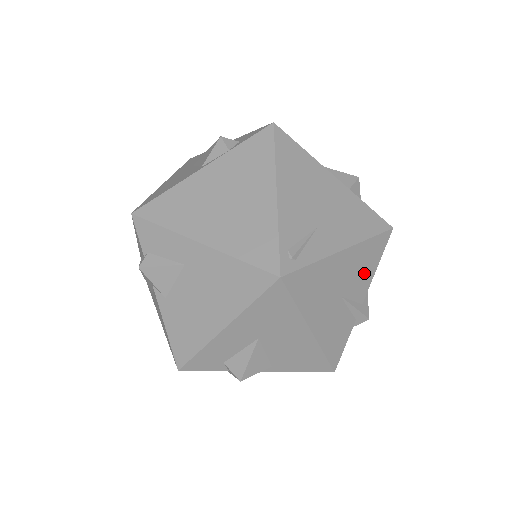
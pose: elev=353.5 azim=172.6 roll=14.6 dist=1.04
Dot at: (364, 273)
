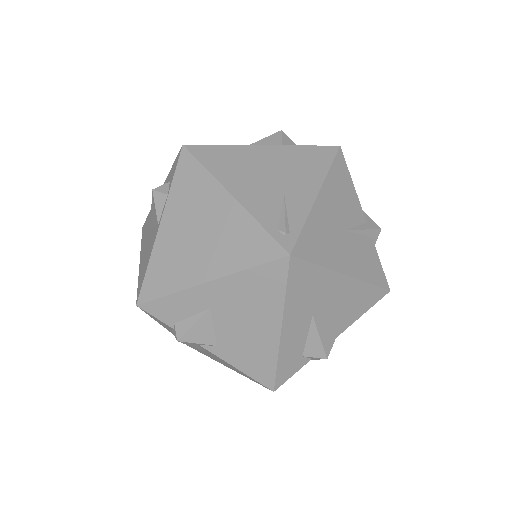
Dot at: (348, 198)
